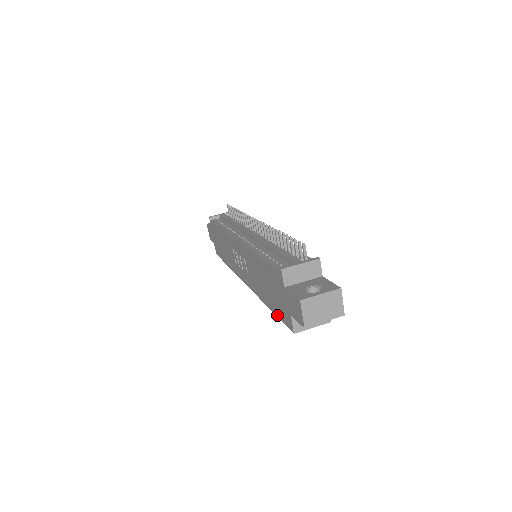
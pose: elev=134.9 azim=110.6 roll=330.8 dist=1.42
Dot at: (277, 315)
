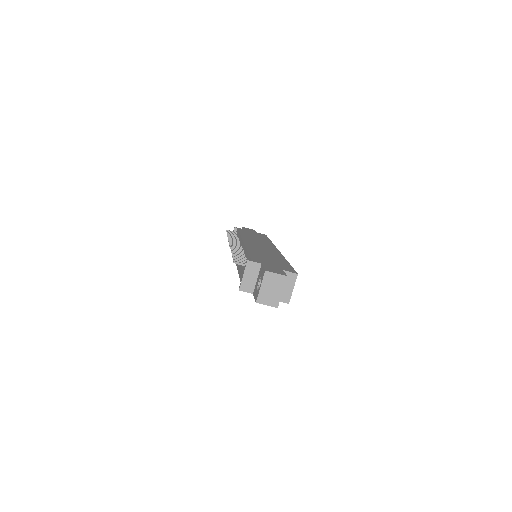
Dot at: occluded
